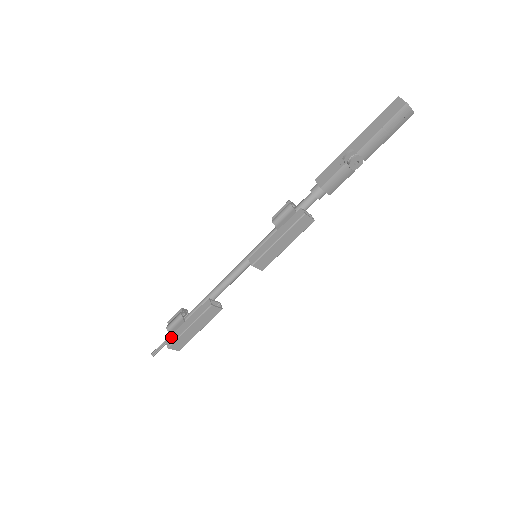
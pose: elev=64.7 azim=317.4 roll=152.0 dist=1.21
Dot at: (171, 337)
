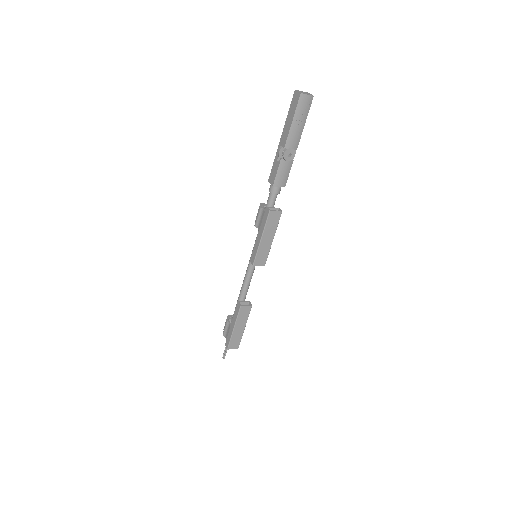
Dot at: (227, 340)
